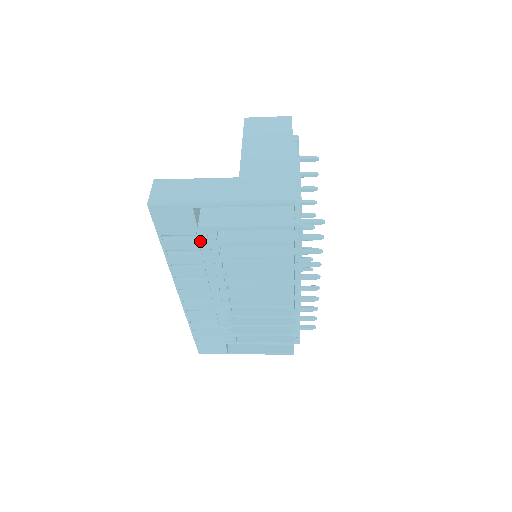
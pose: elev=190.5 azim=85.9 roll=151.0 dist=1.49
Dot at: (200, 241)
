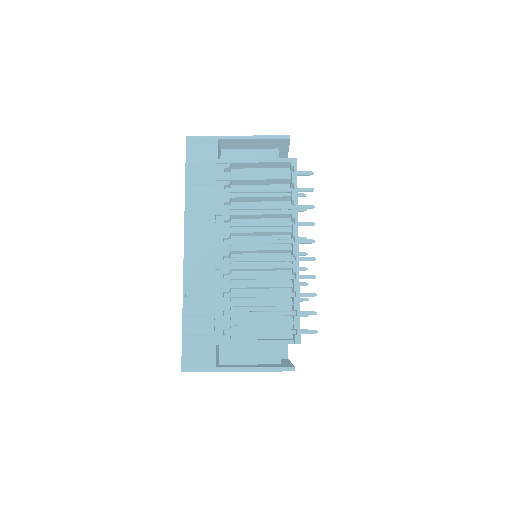
Dot at: (217, 175)
